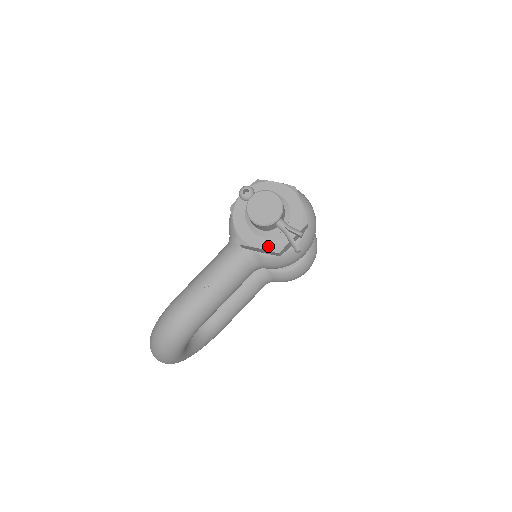
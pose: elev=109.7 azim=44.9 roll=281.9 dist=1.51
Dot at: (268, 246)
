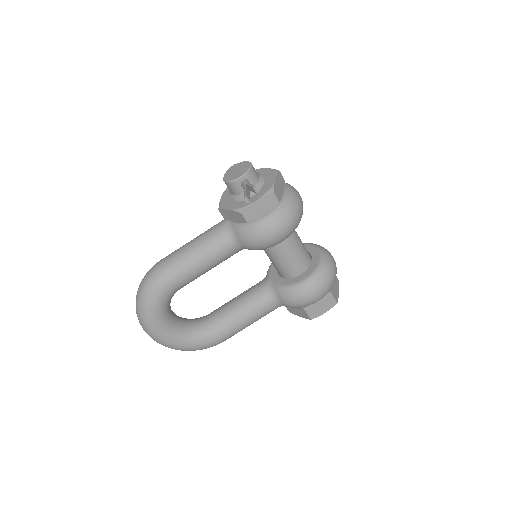
Dot at: (235, 207)
